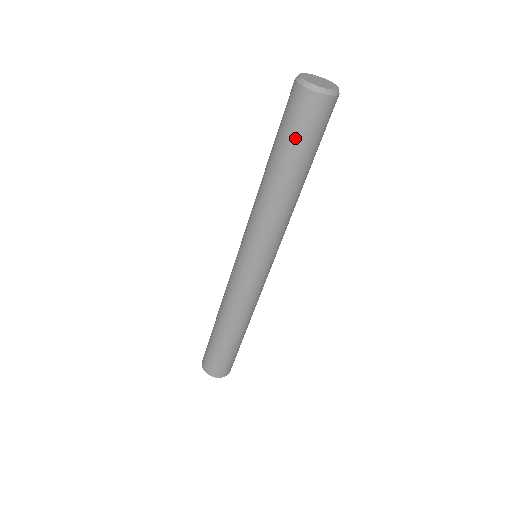
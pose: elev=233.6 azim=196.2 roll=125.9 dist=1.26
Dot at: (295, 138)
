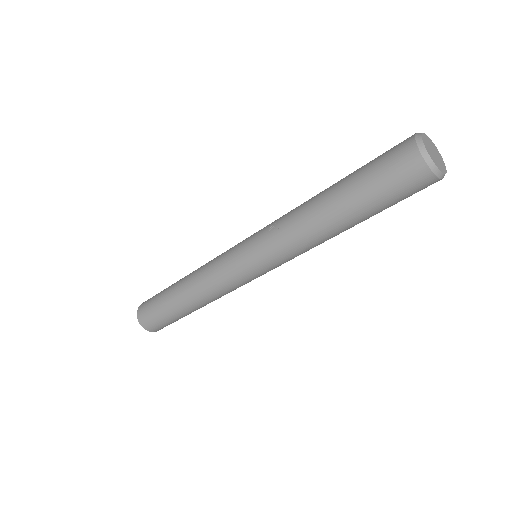
Dot at: (389, 205)
